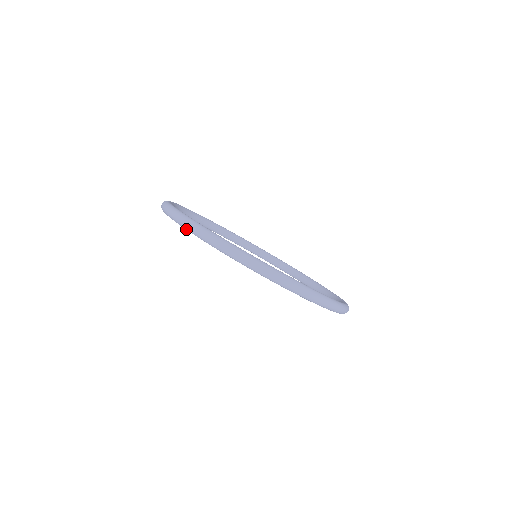
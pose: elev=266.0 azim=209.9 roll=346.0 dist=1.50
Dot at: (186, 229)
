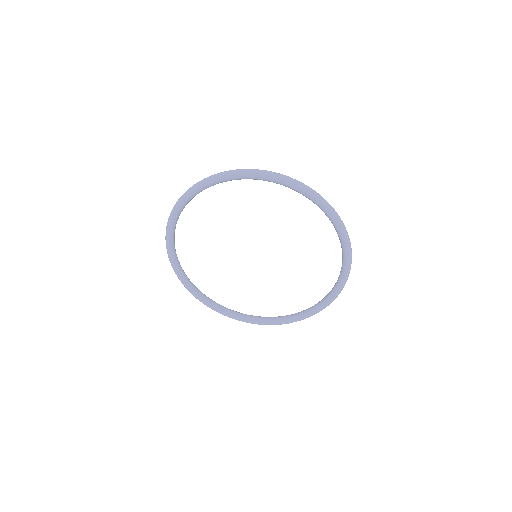
Dot at: (288, 182)
